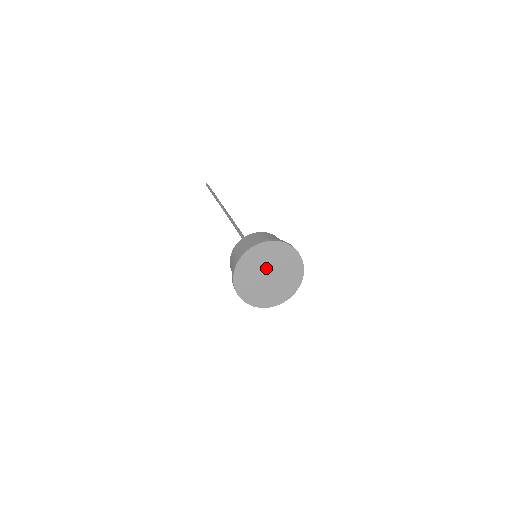
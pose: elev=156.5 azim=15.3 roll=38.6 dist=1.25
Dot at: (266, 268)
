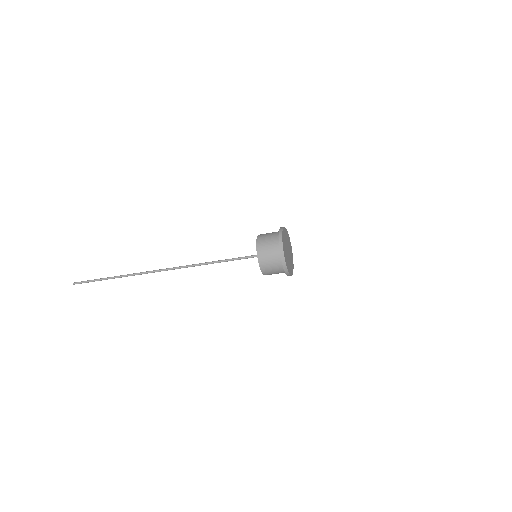
Dot at: (287, 245)
